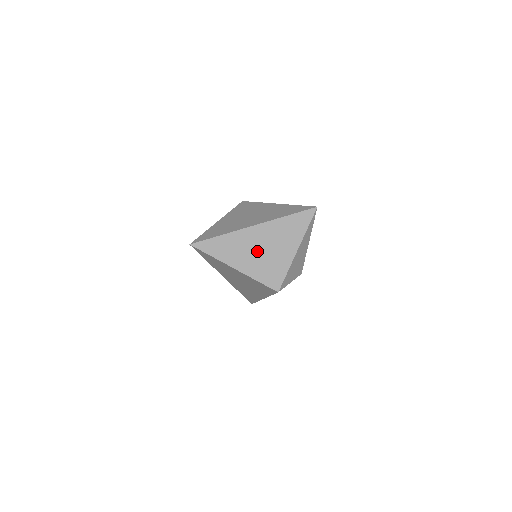
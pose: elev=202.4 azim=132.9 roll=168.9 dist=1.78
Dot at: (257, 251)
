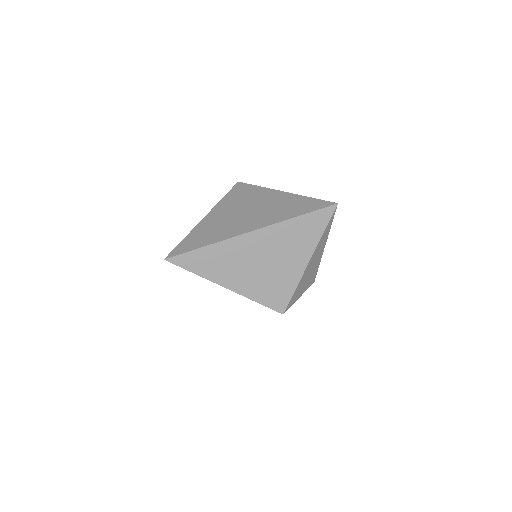
Dot at: (255, 265)
